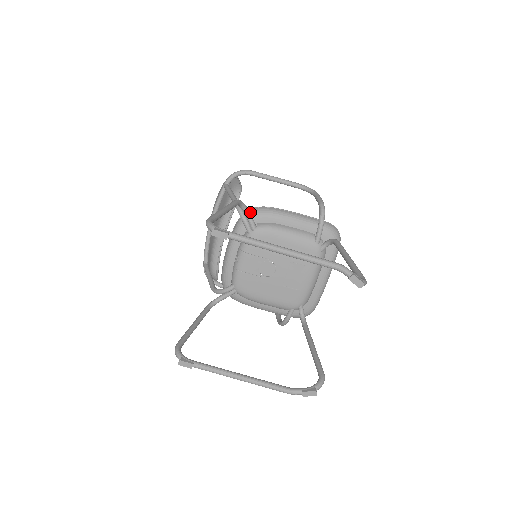
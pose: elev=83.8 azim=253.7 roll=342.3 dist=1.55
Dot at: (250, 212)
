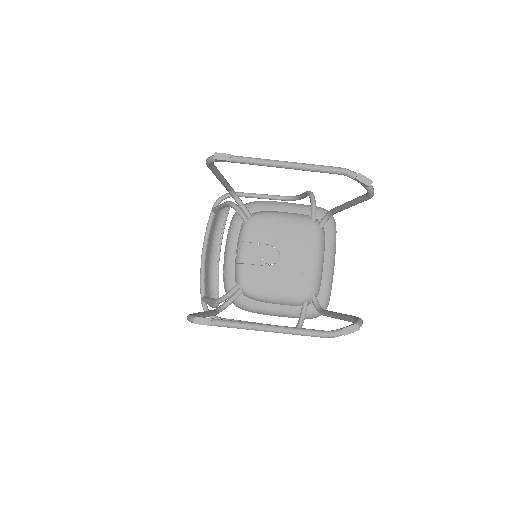
Dot at: occluded
